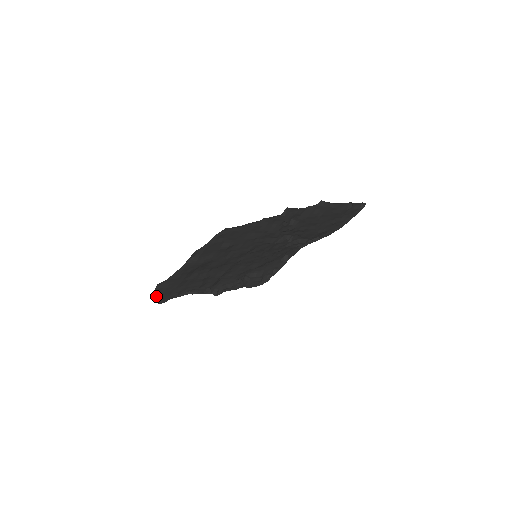
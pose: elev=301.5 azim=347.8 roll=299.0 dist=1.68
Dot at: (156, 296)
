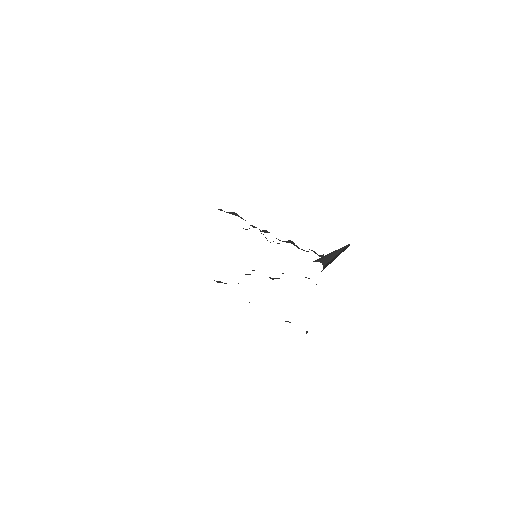
Dot at: occluded
